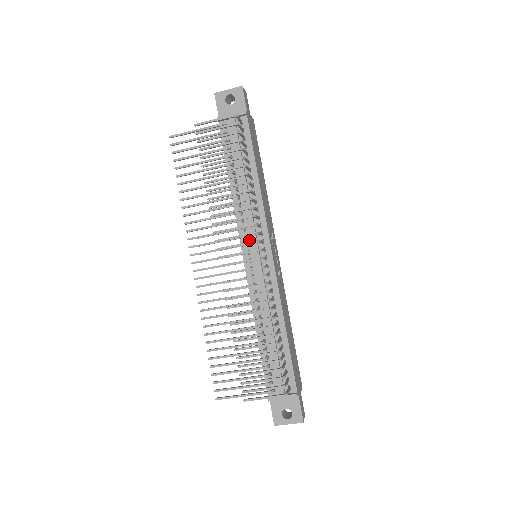
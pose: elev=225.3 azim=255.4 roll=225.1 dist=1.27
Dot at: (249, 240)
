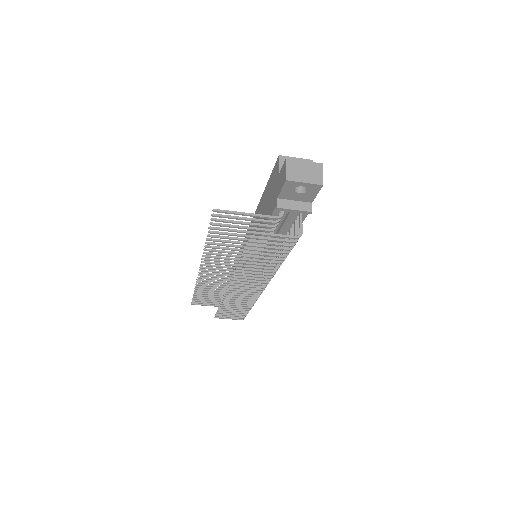
Dot at: (257, 262)
